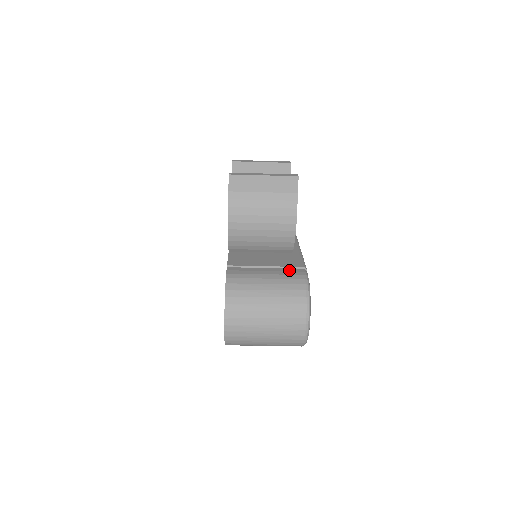
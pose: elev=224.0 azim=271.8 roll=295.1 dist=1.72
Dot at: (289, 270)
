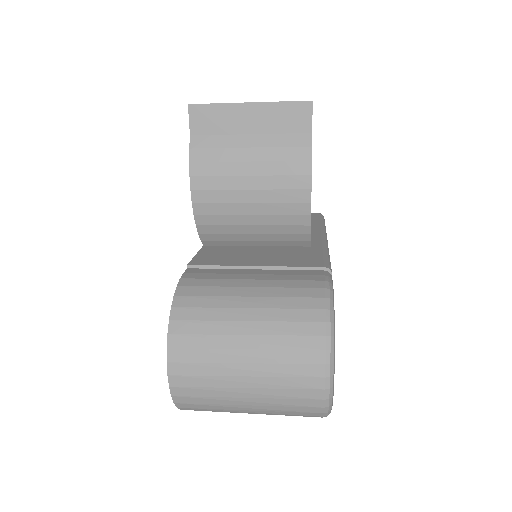
Dot at: (297, 272)
